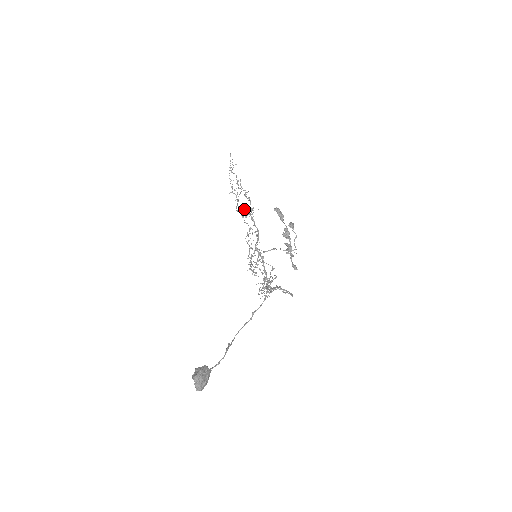
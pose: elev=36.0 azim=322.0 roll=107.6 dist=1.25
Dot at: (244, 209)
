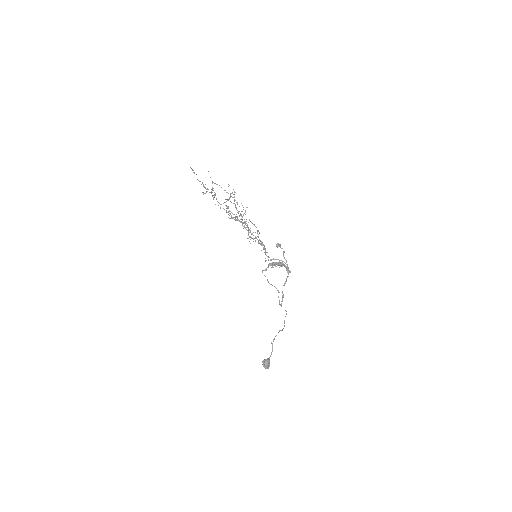
Dot at: (225, 205)
